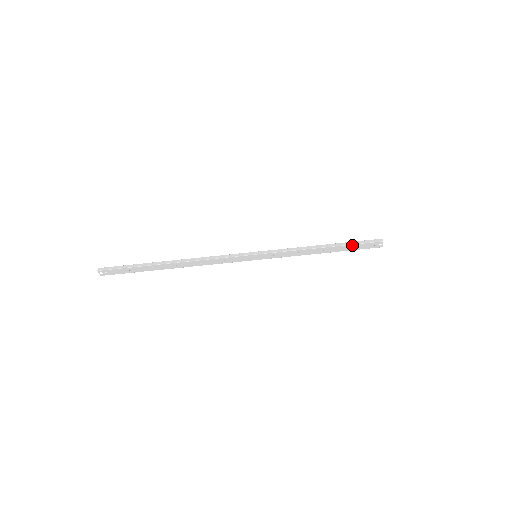
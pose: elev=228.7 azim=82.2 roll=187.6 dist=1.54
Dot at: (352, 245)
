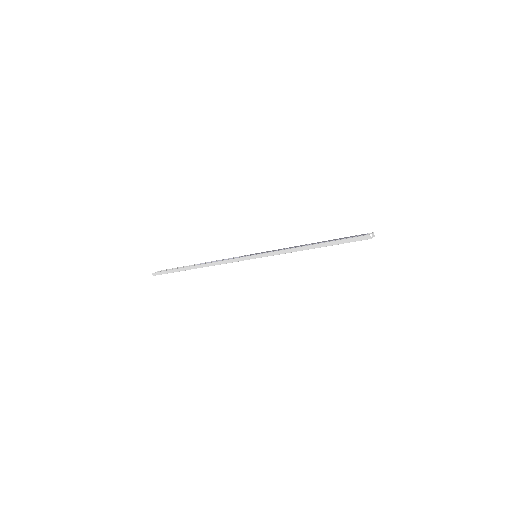
Dot at: occluded
